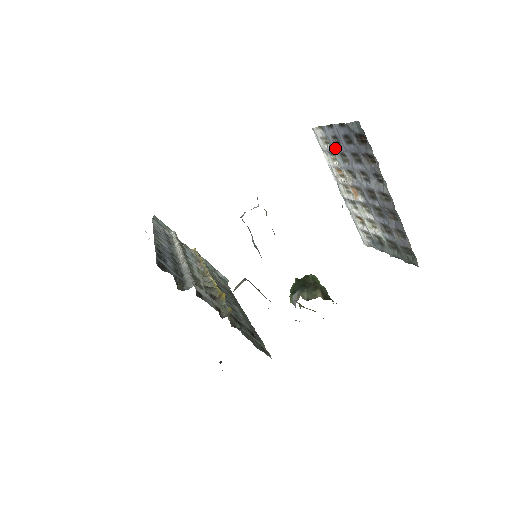
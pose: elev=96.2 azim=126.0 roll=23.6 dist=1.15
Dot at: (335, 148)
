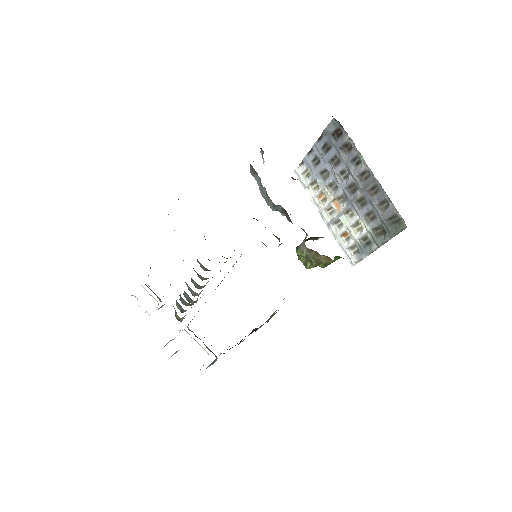
Dot at: (316, 171)
